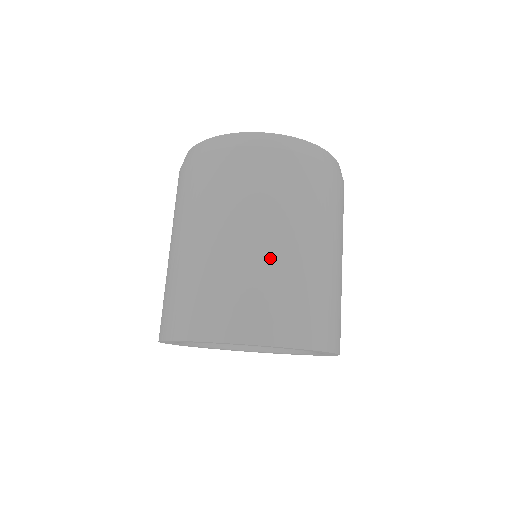
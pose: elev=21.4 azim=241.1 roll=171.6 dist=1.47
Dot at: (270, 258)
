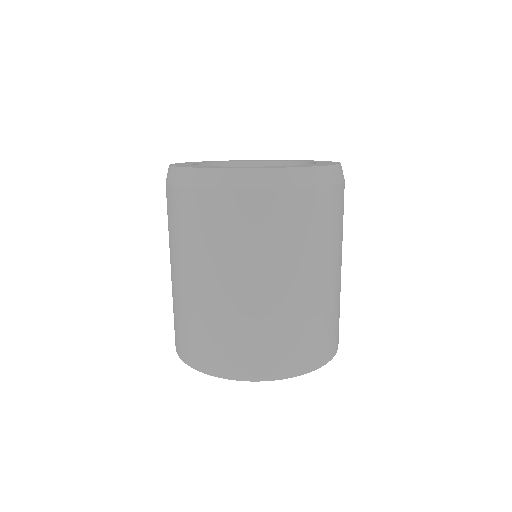
Dot at: (286, 305)
